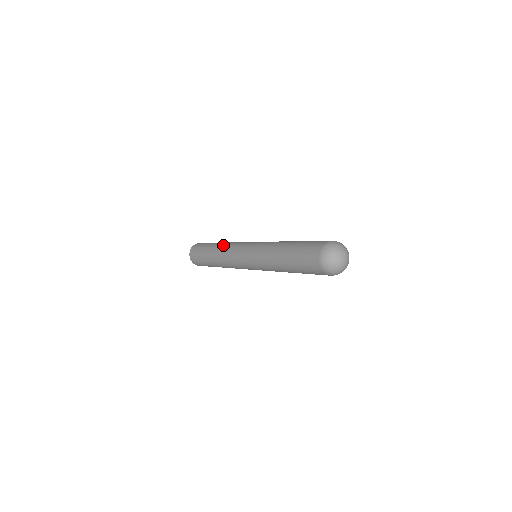
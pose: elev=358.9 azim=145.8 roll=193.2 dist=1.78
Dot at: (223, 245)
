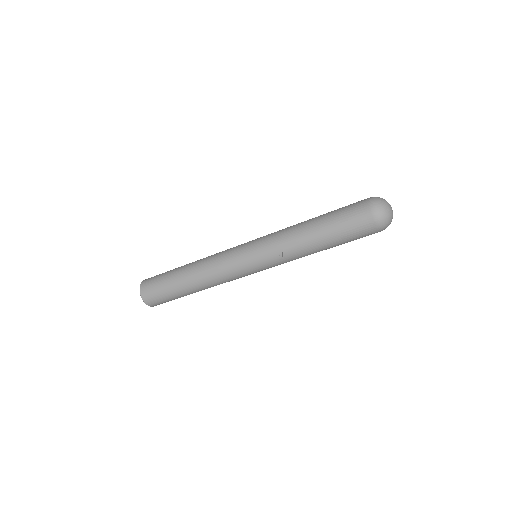
Dot at: occluded
